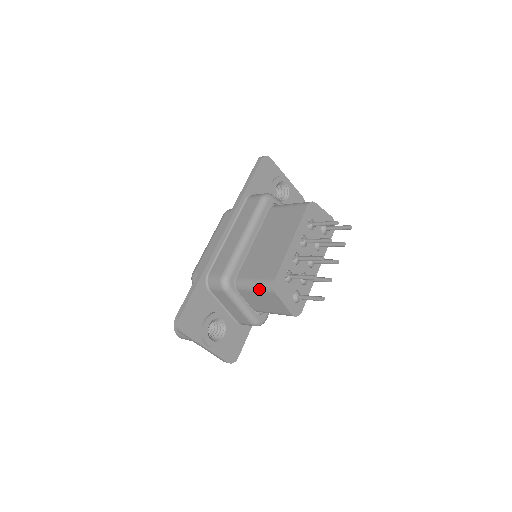
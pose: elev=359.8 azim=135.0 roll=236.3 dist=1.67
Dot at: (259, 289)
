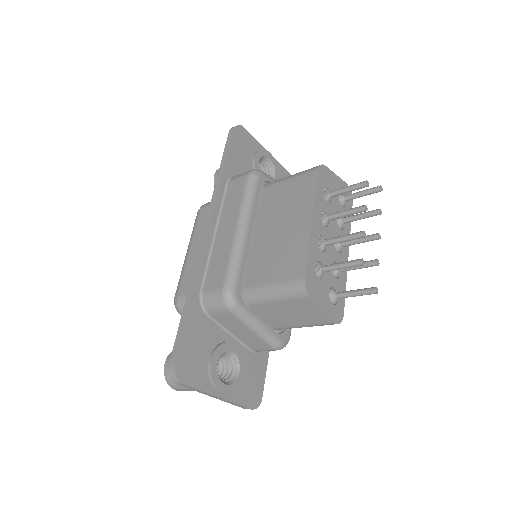
Dot at: (282, 296)
